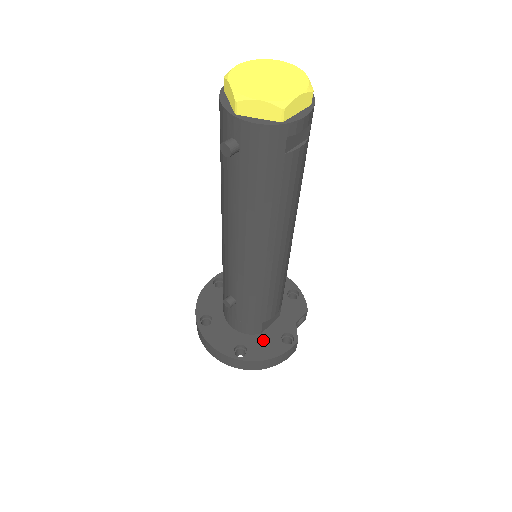
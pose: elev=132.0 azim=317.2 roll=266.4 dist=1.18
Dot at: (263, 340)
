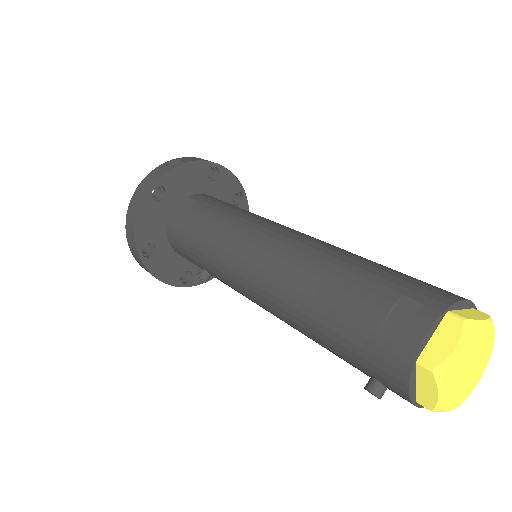
Dot at: occluded
